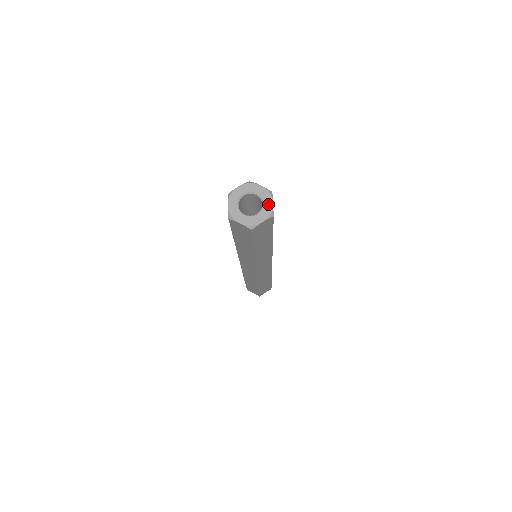
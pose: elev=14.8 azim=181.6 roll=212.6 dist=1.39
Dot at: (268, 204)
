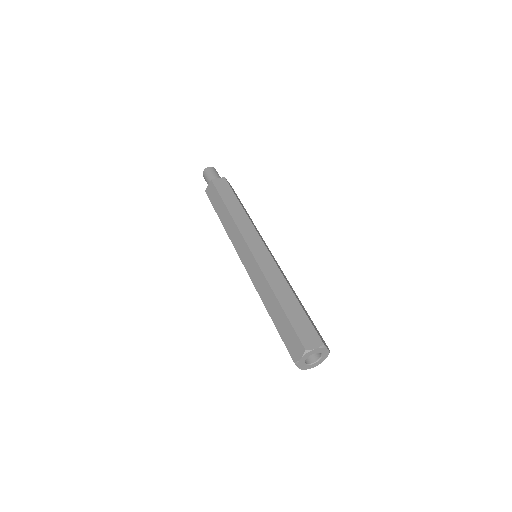
Dot at: (325, 352)
